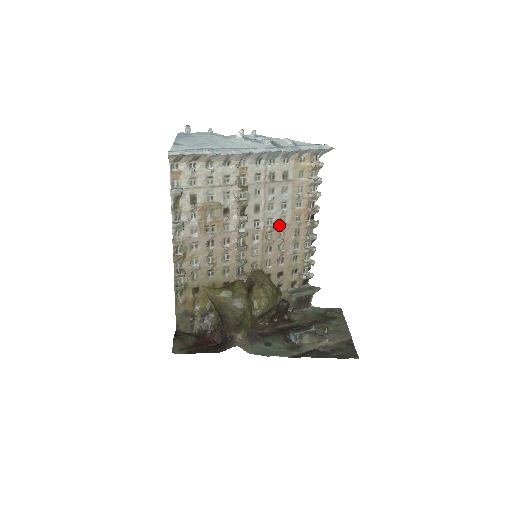
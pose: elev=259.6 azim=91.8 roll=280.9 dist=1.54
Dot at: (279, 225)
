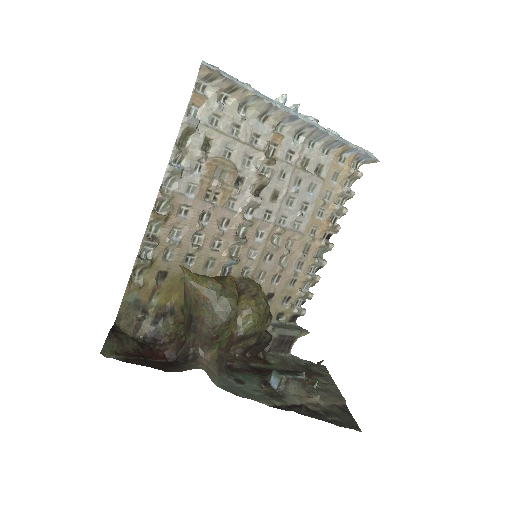
Dot at: (291, 230)
